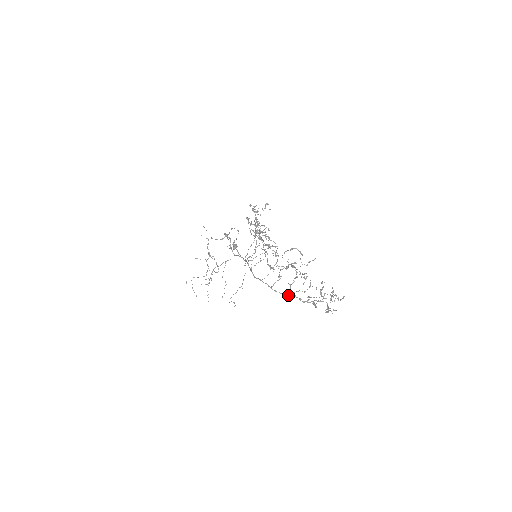
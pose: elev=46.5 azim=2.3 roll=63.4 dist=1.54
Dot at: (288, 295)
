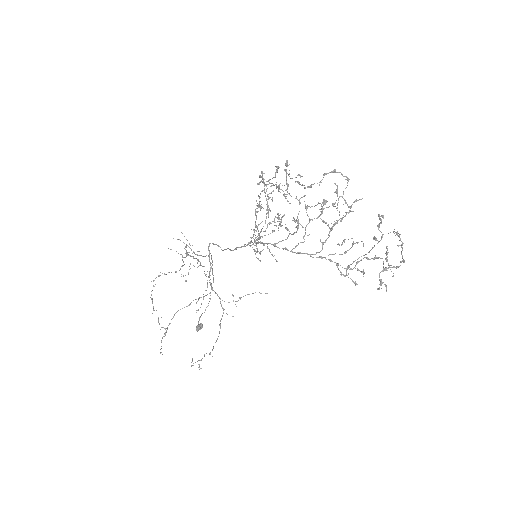
Dot at: (319, 257)
